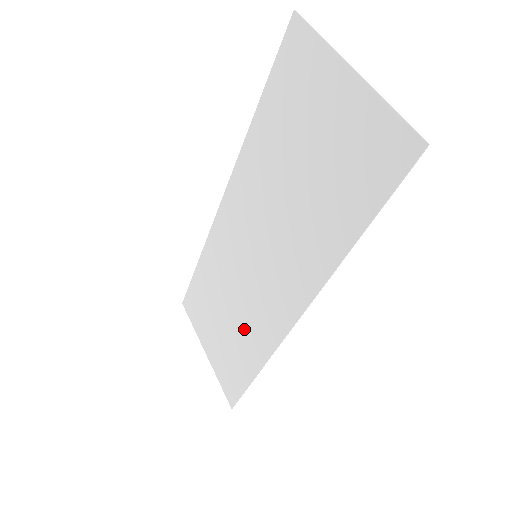
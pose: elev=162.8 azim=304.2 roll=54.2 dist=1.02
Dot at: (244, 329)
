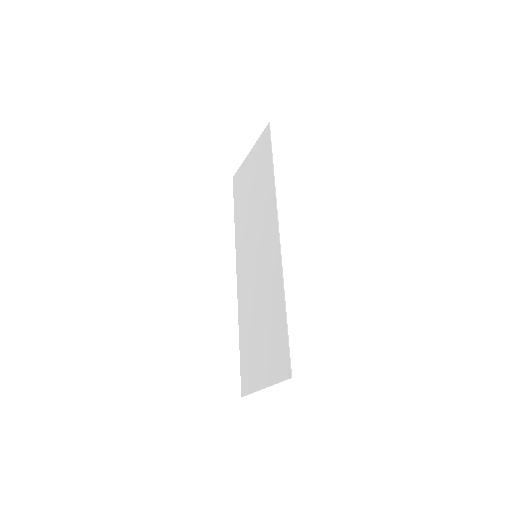
Dot at: (268, 300)
